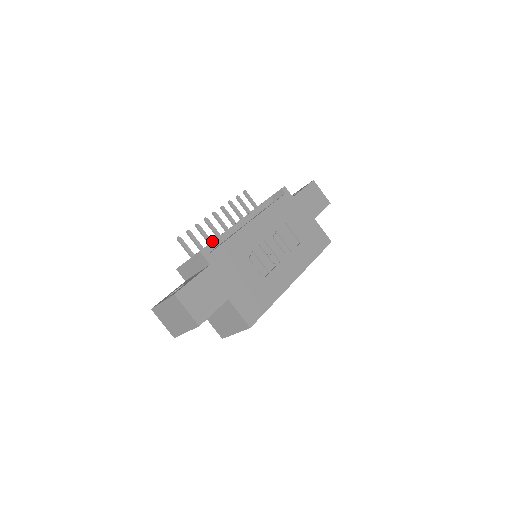
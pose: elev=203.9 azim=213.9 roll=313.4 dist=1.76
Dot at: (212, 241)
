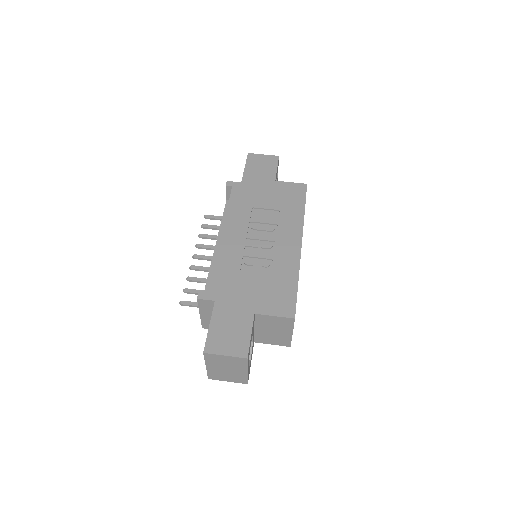
Dot at: occluded
